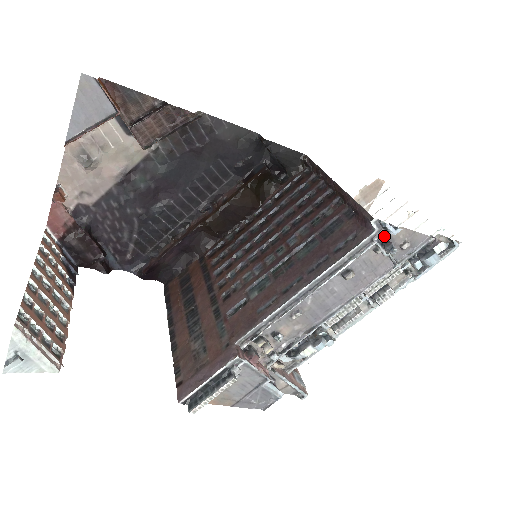
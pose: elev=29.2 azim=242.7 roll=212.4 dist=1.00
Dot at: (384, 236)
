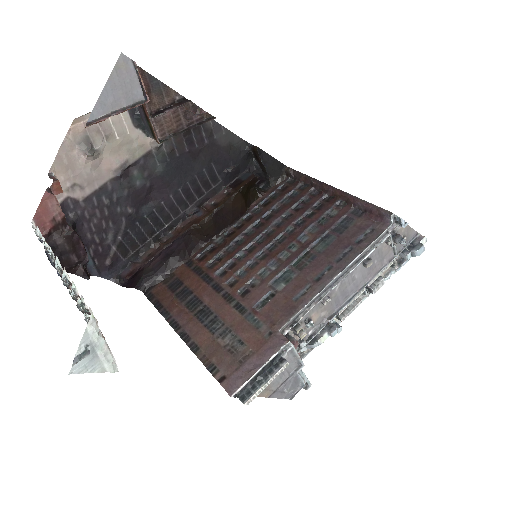
Dot at: (394, 229)
